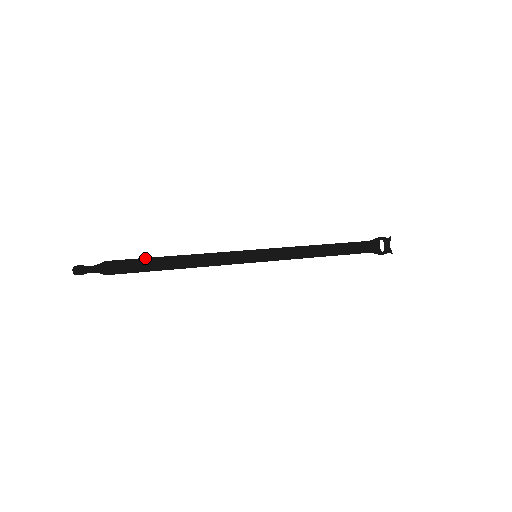
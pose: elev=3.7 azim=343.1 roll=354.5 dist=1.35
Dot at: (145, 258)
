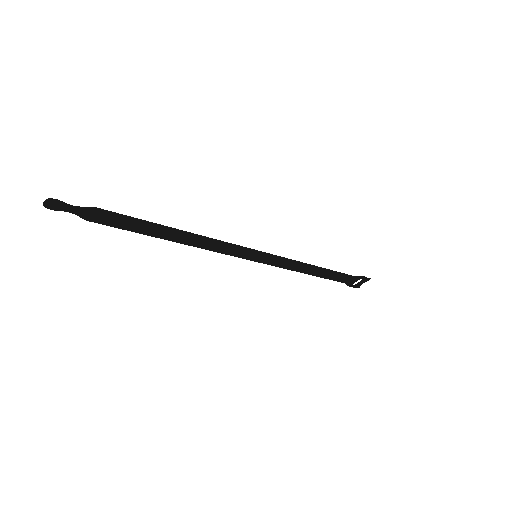
Dot at: (145, 221)
